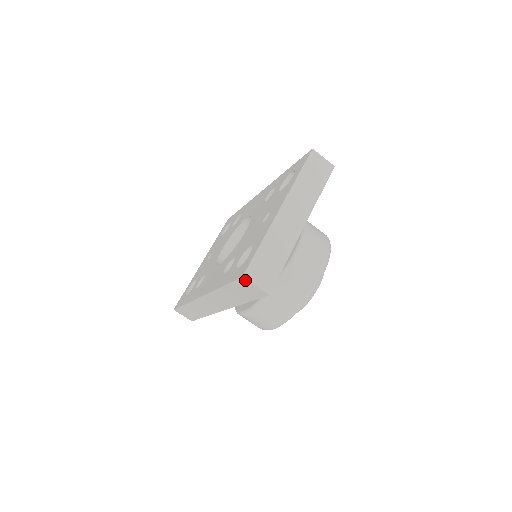
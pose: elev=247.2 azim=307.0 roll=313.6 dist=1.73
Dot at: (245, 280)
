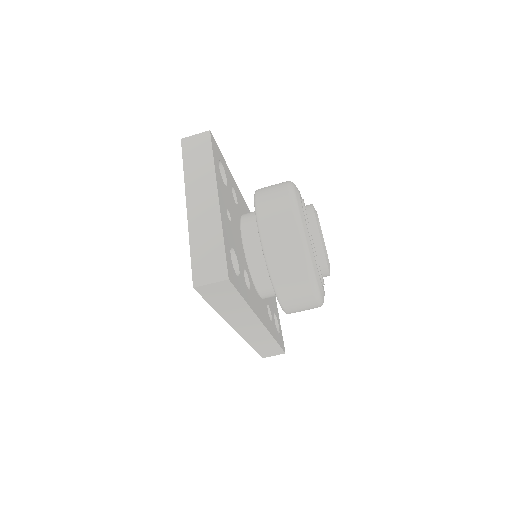
Dot at: (200, 288)
